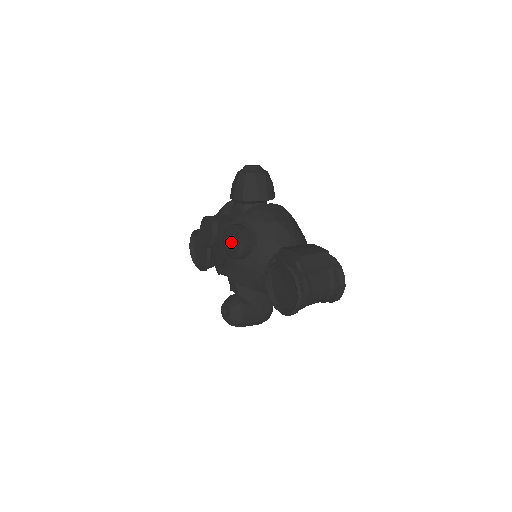
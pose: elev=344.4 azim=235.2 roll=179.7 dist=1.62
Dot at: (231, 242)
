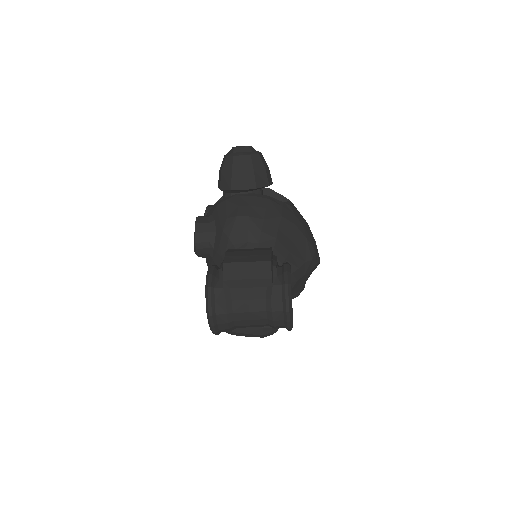
Dot at: occluded
